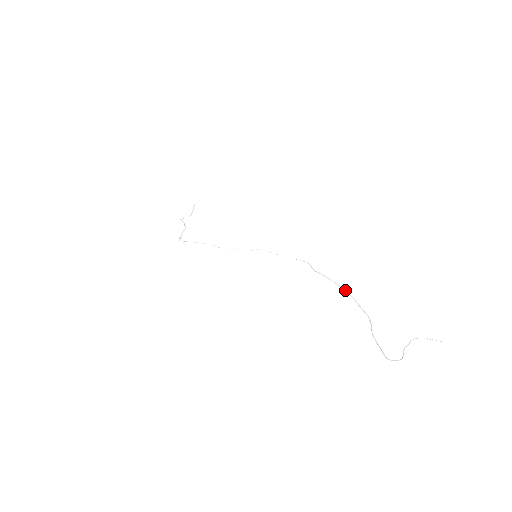
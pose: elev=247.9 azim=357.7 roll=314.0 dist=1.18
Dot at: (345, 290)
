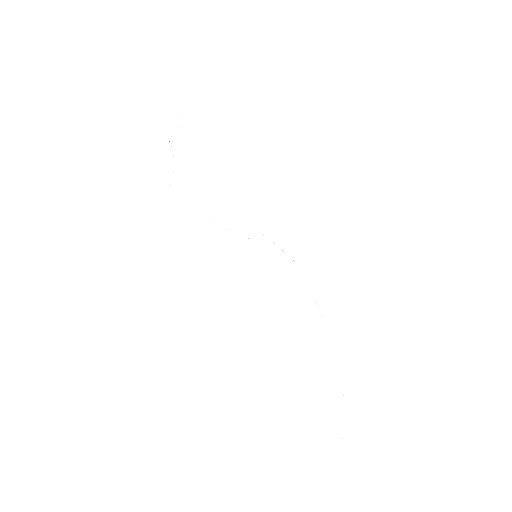
Dot at: (334, 345)
